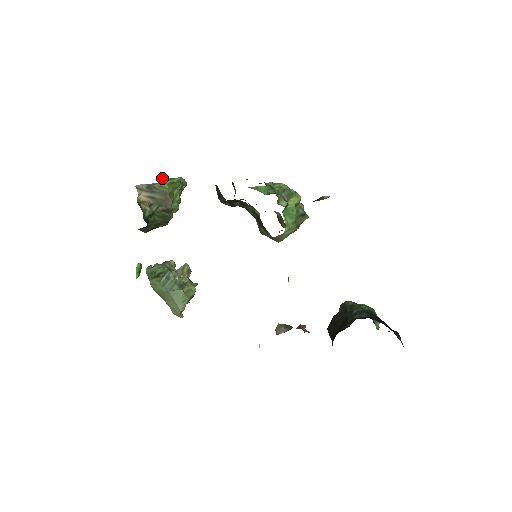
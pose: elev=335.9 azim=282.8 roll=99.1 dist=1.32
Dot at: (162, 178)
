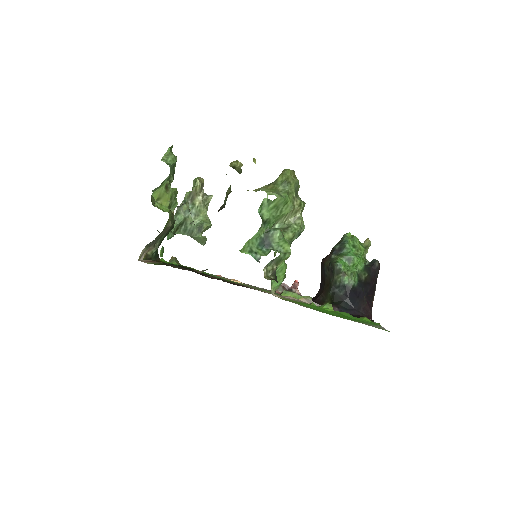
Dot at: (152, 190)
